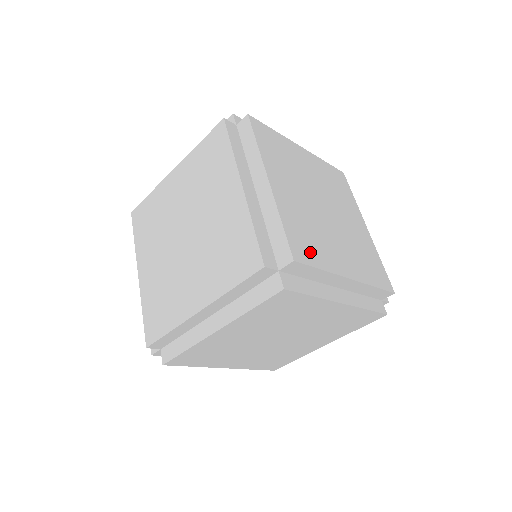
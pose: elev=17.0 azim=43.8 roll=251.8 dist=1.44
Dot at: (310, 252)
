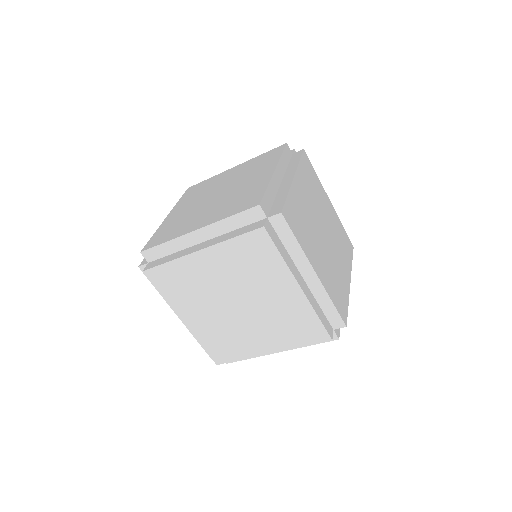
Dot at: occluded
